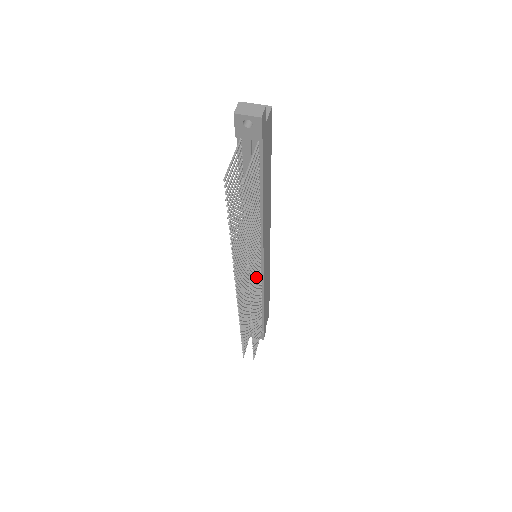
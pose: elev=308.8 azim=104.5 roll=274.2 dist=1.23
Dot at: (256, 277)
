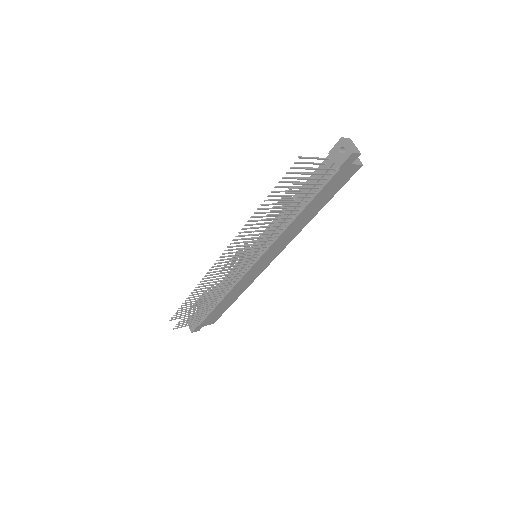
Dot at: occluded
